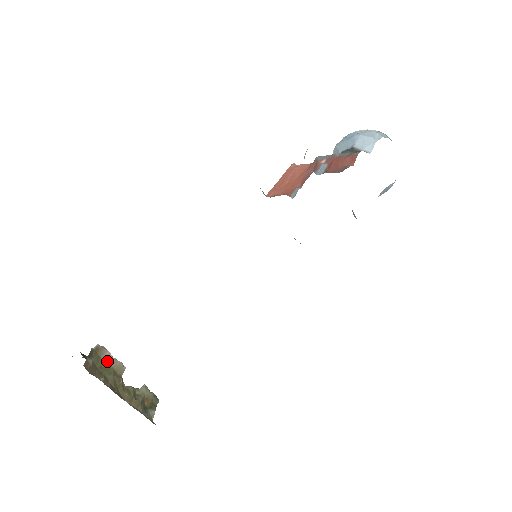
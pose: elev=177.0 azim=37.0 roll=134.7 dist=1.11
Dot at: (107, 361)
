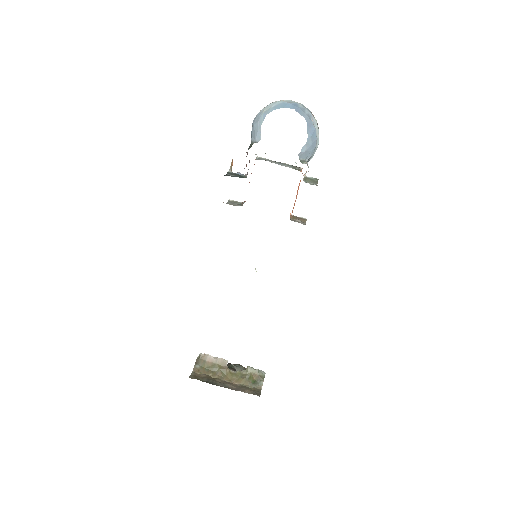
Dot at: (211, 361)
